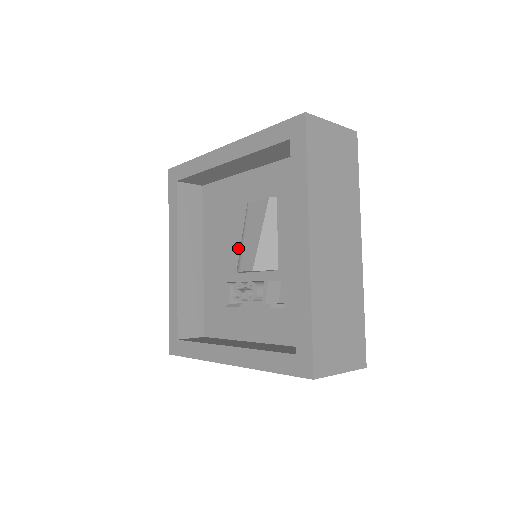
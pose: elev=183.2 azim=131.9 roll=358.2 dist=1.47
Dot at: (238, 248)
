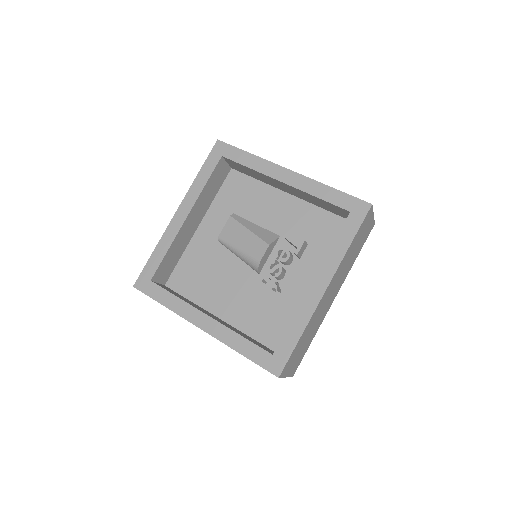
Dot at: (239, 269)
